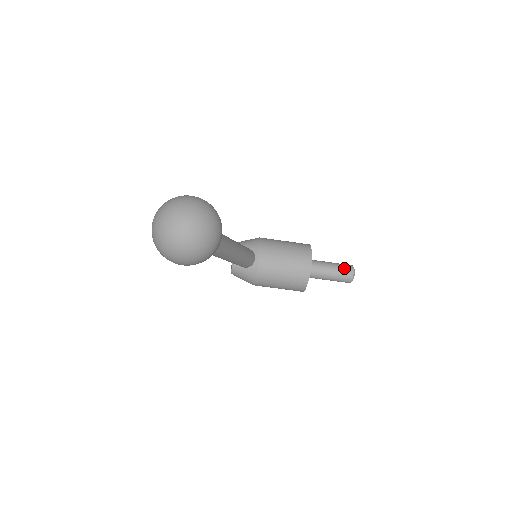
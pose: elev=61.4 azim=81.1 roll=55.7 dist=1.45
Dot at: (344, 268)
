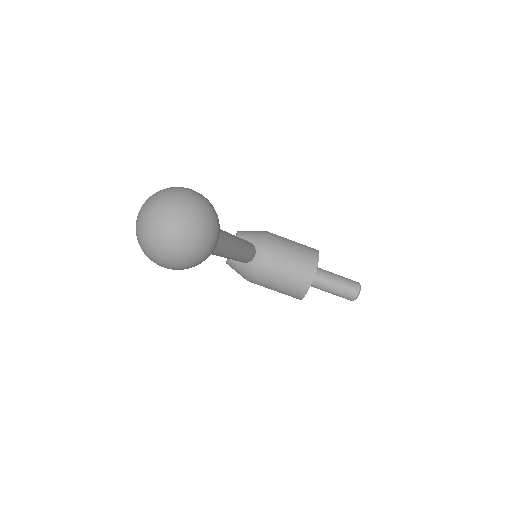
Dot at: (350, 284)
